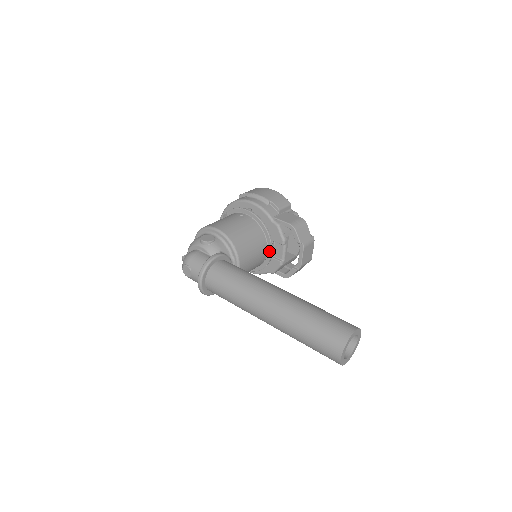
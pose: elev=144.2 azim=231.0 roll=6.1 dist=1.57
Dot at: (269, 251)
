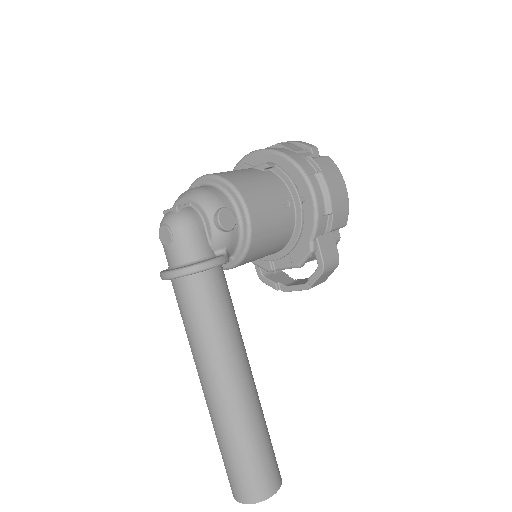
Dot at: (273, 256)
